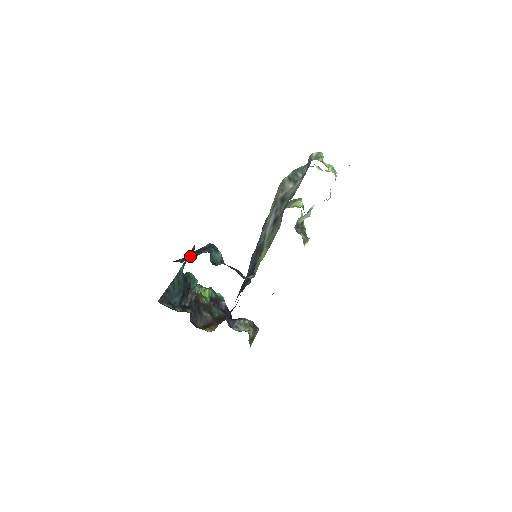
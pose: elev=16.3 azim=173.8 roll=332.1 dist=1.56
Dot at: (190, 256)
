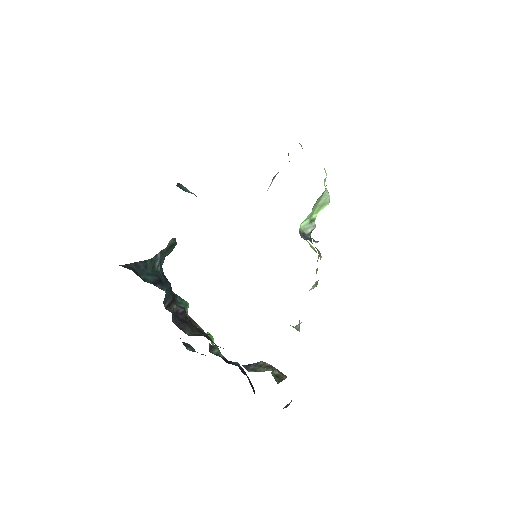
Dot at: occluded
